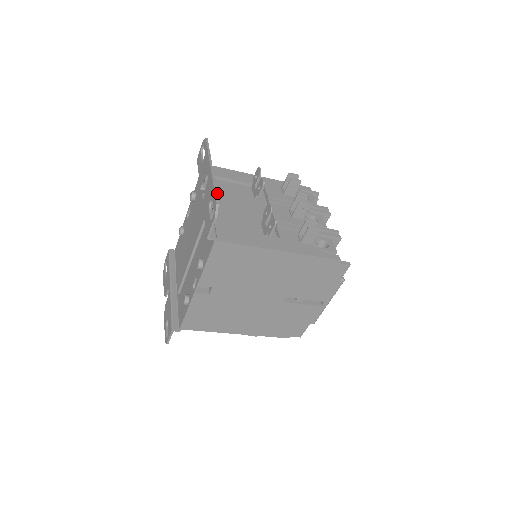
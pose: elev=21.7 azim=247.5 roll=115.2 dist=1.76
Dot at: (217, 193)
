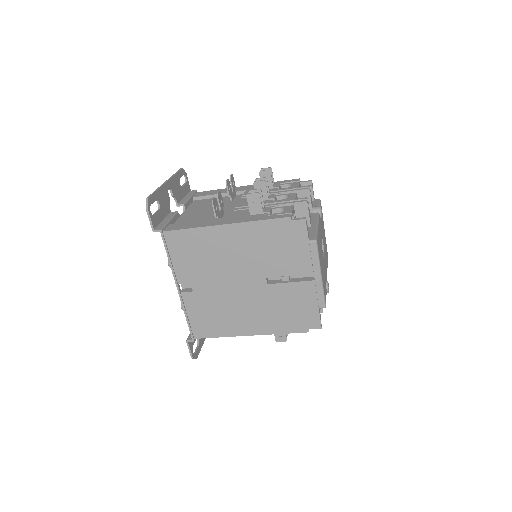
Dot at: (195, 207)
